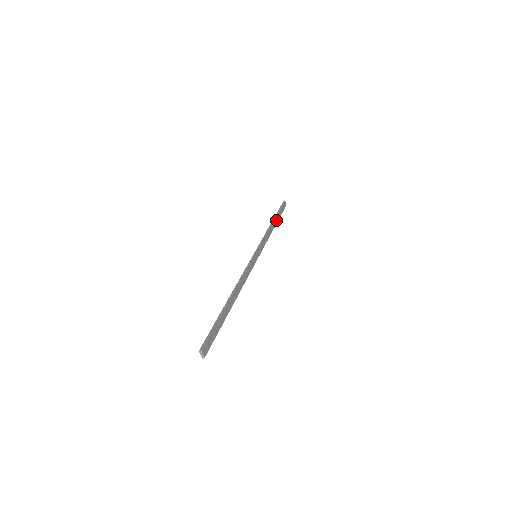
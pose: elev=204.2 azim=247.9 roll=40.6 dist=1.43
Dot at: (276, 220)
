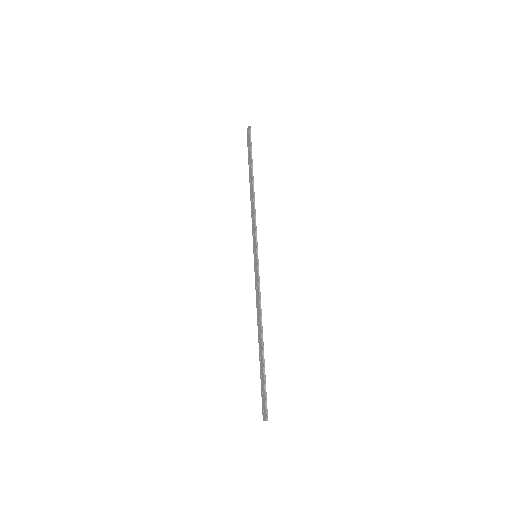
Dot at: (252, 174)
